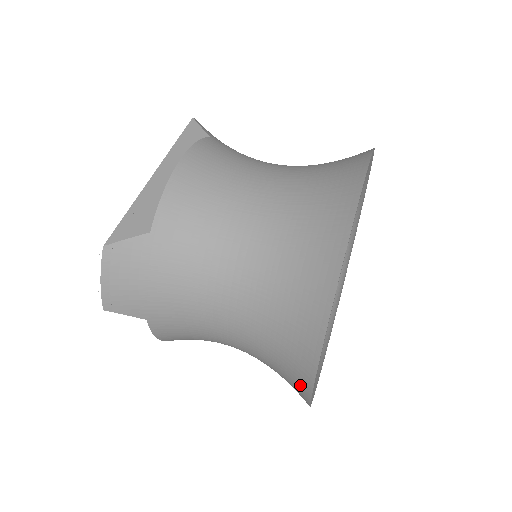
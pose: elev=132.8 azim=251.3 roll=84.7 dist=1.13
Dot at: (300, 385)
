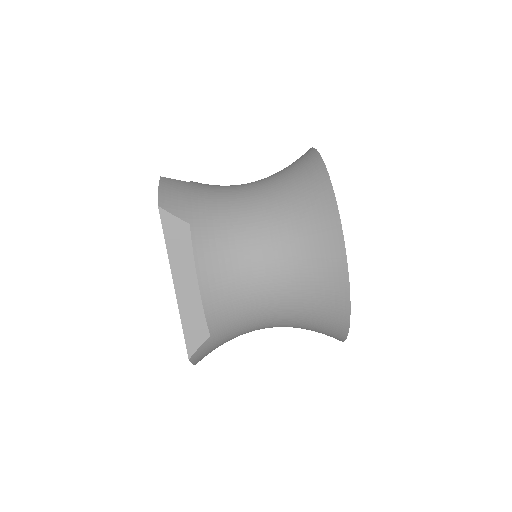
Dot at: occluded
